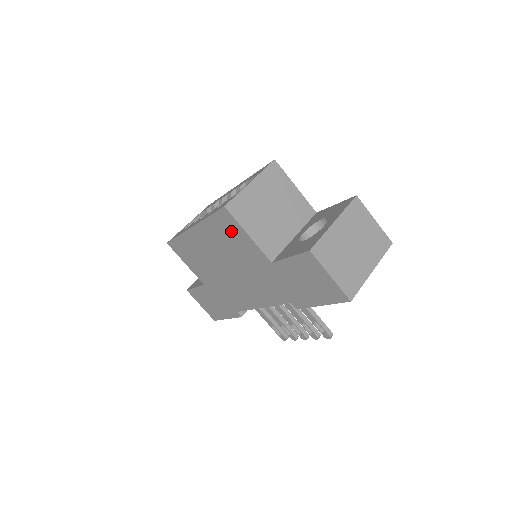
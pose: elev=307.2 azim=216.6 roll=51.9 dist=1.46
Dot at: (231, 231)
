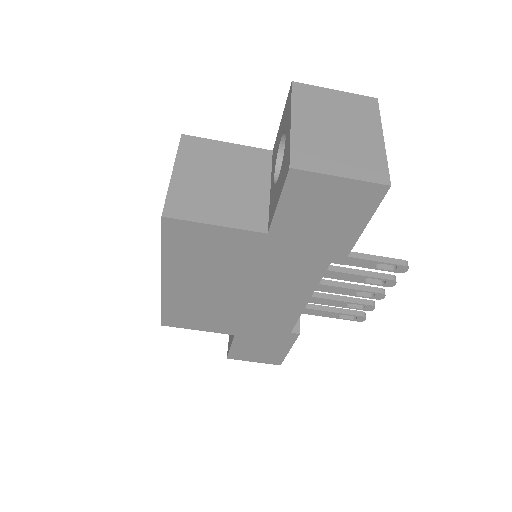
Dot at: (196, 241)
